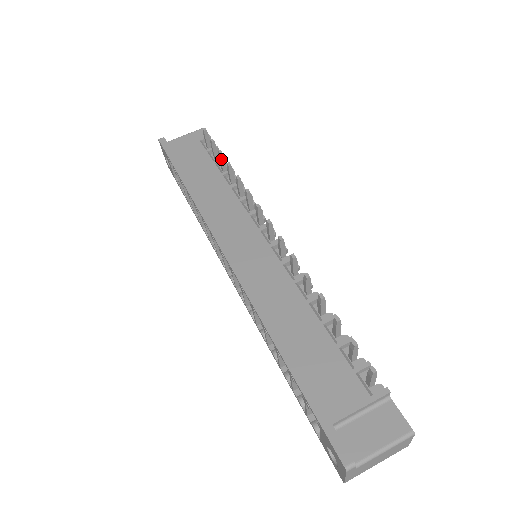
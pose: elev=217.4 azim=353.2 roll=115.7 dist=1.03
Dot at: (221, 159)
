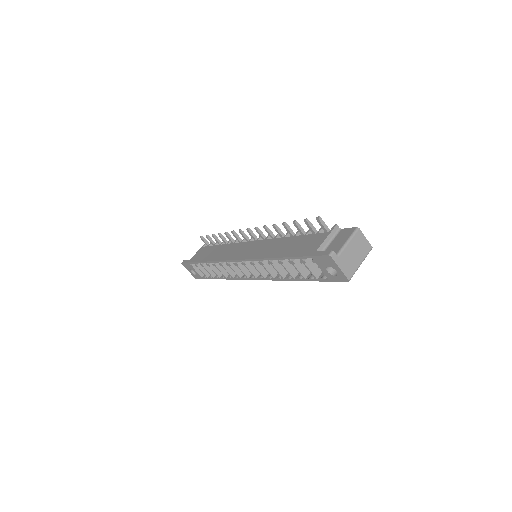
Dot at: (215, 238)
